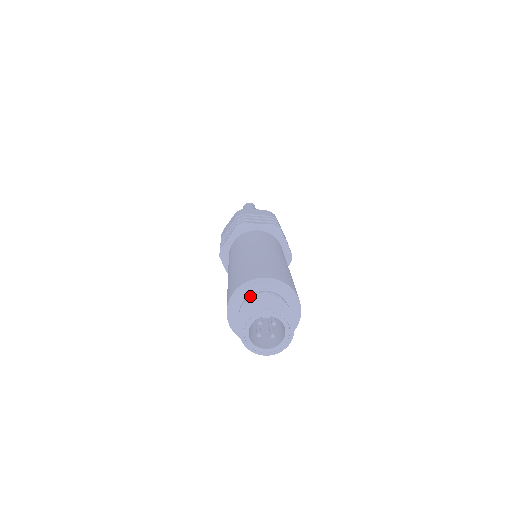
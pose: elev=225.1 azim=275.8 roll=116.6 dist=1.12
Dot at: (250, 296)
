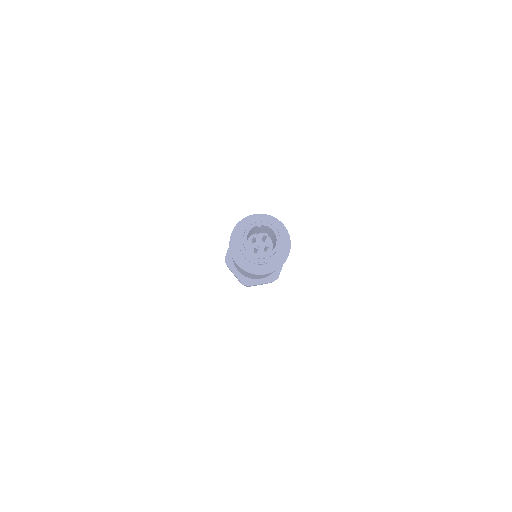
Dot at: occluded
